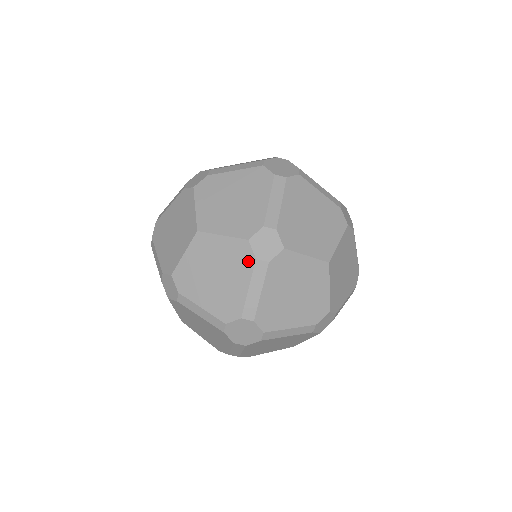
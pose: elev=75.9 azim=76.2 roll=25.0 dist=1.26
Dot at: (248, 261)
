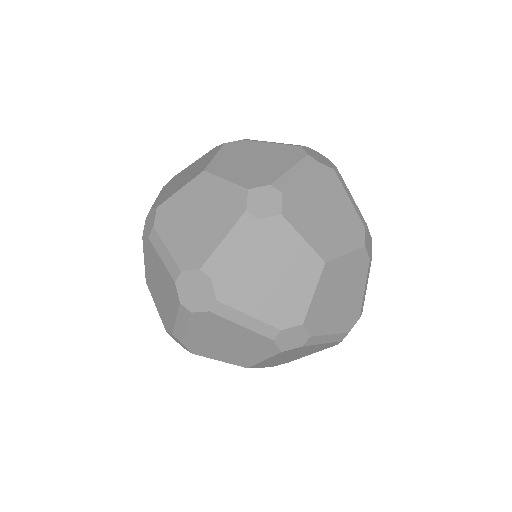
Dot at: (237, 210)
